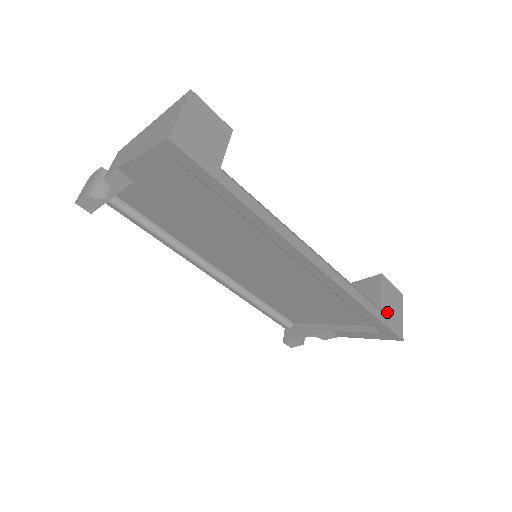
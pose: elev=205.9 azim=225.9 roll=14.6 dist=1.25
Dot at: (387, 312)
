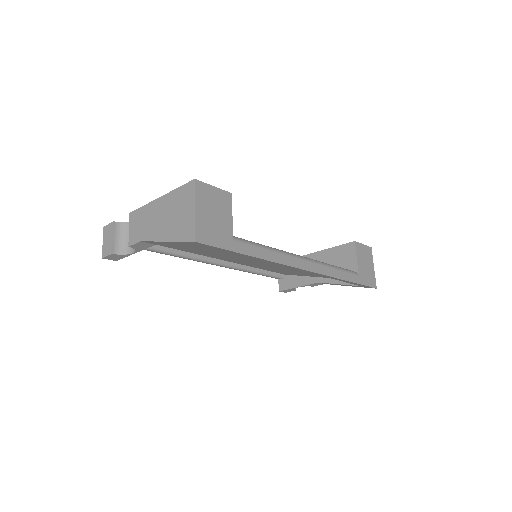
Dot at: (363, 273)
